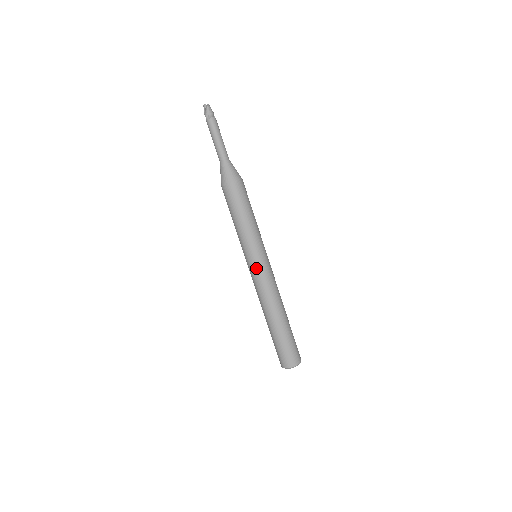
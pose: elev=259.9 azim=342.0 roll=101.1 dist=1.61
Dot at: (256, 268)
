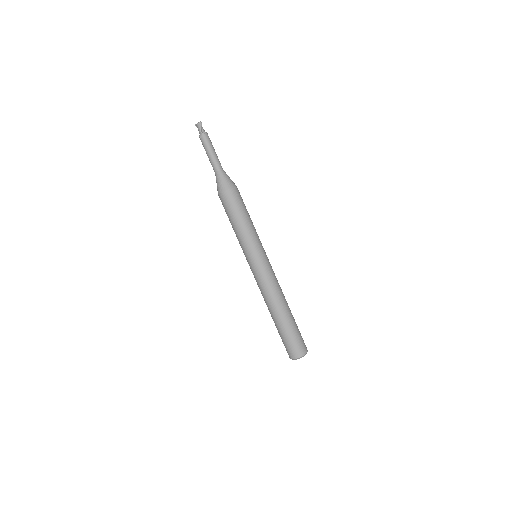
Dot at: (265, 263)
